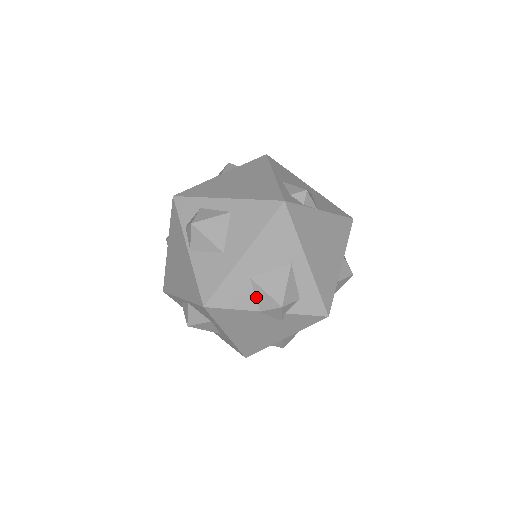
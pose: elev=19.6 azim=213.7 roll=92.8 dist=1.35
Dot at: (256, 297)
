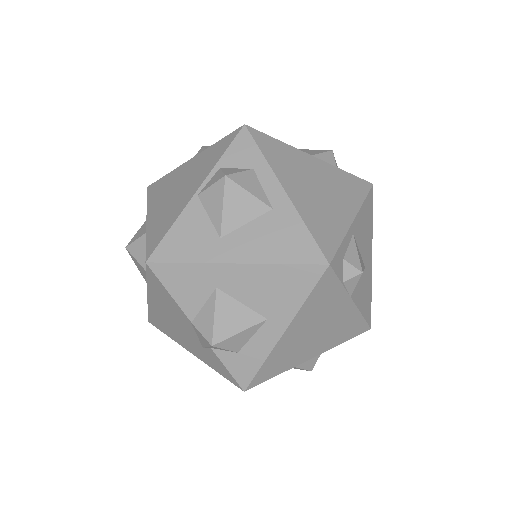
Dot at: (202, 308)
